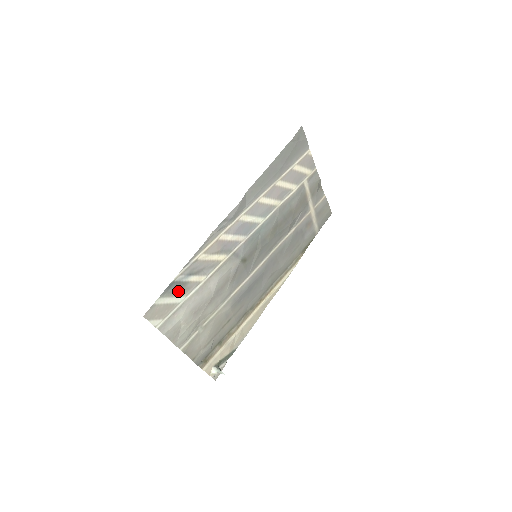
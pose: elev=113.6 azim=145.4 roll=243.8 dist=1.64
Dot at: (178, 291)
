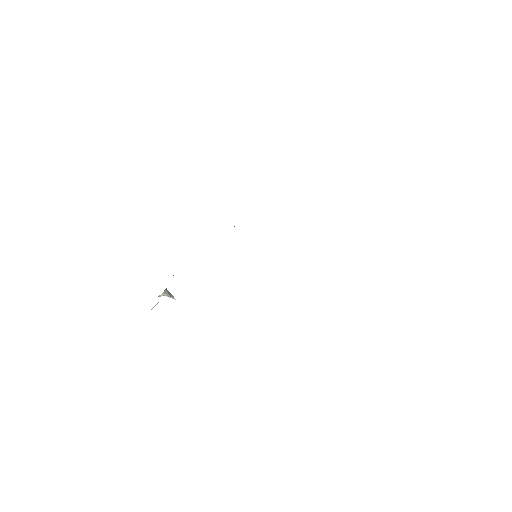
Dot at: occluded
